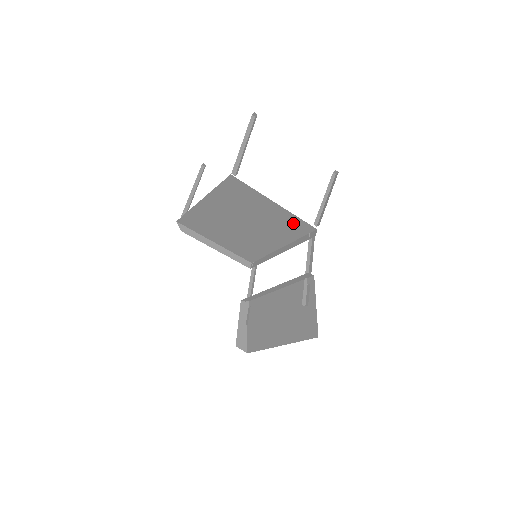
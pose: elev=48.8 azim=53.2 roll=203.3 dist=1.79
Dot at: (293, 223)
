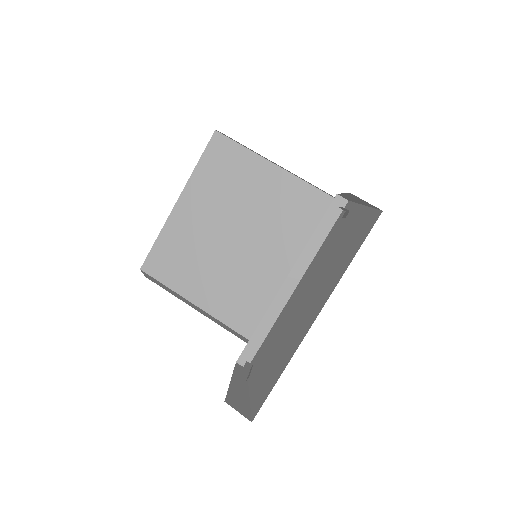
Dot at: (304, 201)
